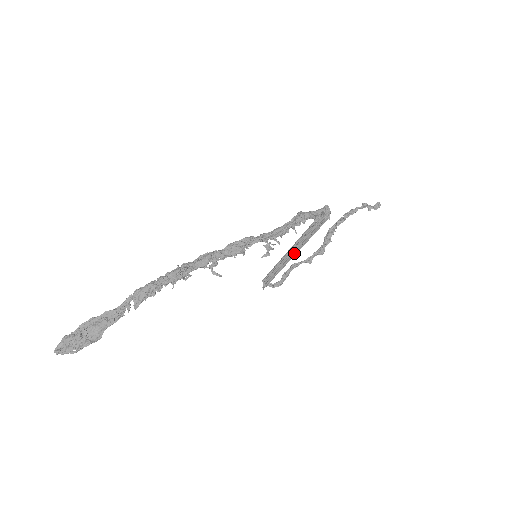
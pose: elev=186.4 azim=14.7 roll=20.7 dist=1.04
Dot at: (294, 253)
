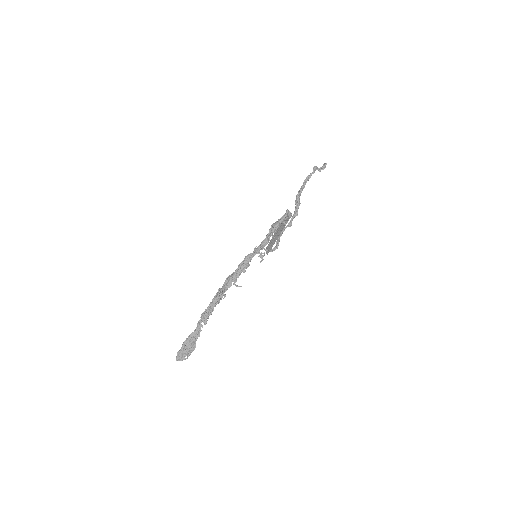
Dot at: (278, 235)
